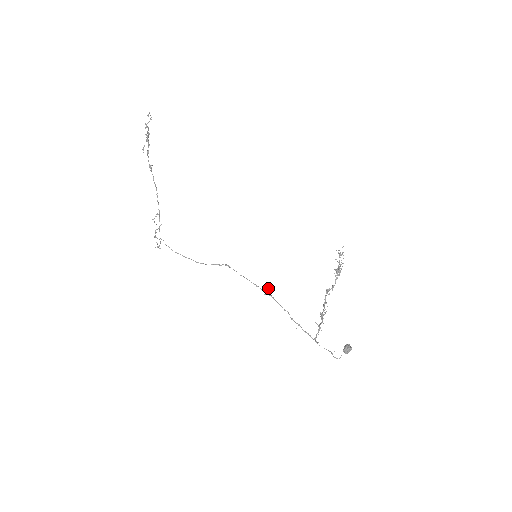
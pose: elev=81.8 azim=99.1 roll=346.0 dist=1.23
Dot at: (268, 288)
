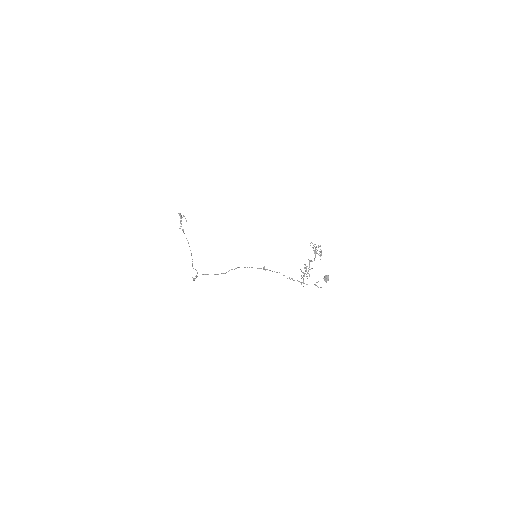
Dot at: occluded
